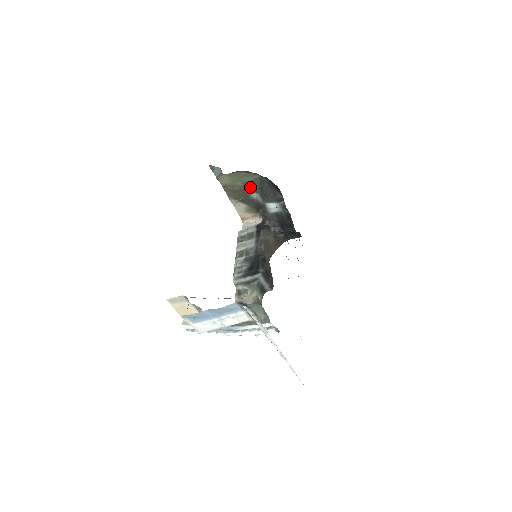
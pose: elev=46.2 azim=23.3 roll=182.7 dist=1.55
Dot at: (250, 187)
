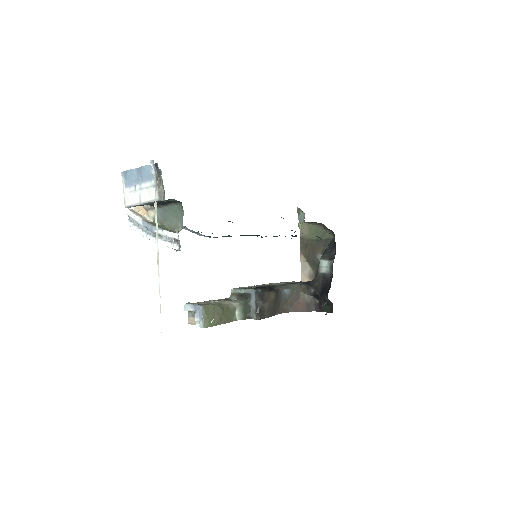
Dot at: (320, 246)
